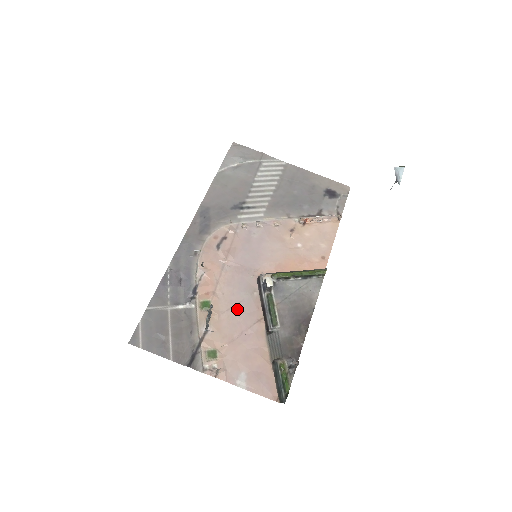
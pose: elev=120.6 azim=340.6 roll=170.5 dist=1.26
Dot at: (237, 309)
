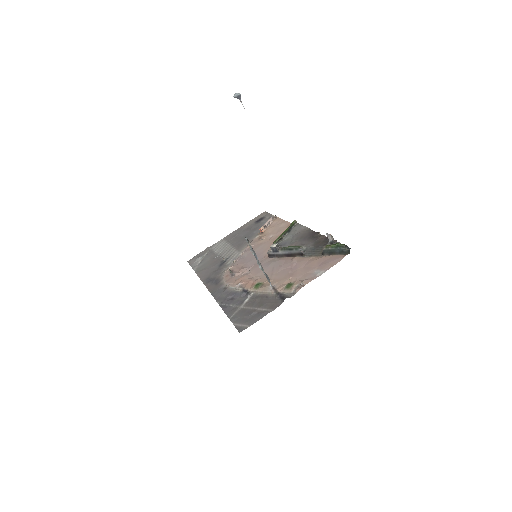
Dot at: (276, 270)
